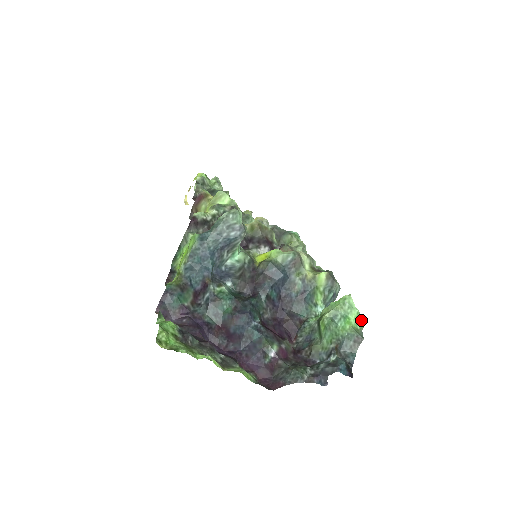
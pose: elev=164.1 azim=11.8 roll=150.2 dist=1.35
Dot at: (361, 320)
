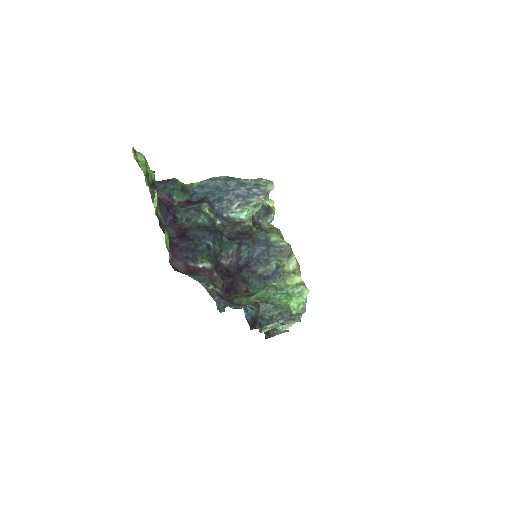
Dot at: (301, 310)
